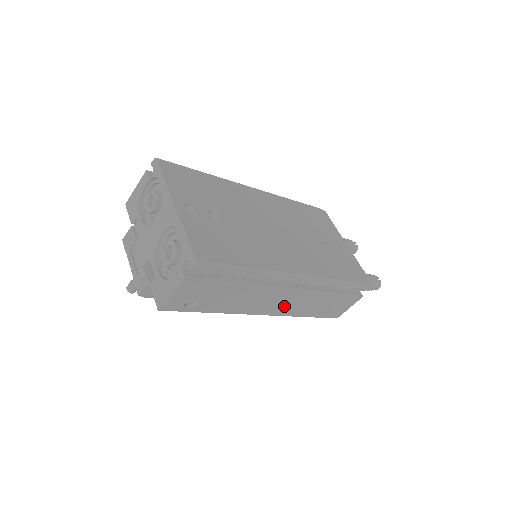
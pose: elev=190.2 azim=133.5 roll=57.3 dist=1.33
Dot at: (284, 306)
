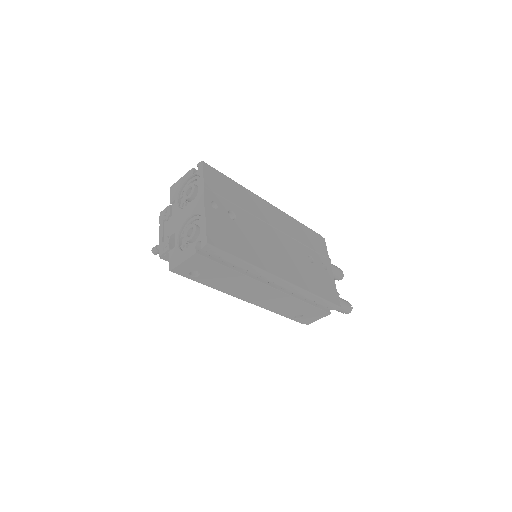
Dot at: (264, 300)
